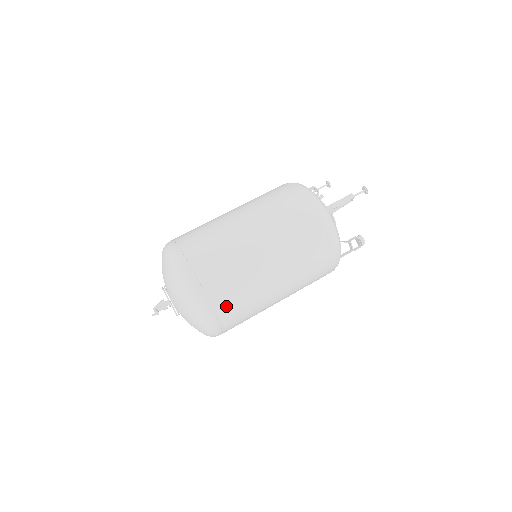
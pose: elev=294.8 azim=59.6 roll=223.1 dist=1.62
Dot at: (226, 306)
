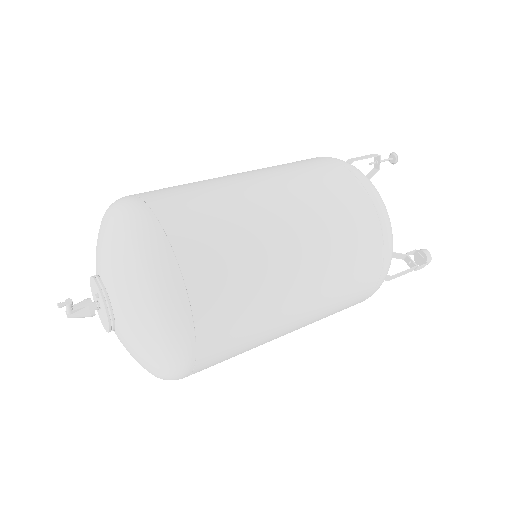
Dot at: (192, 235)
